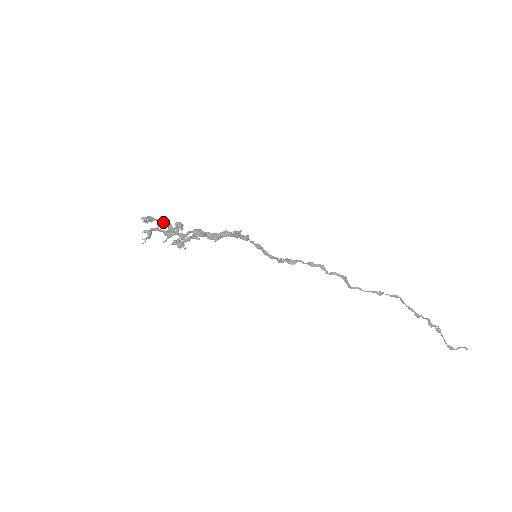
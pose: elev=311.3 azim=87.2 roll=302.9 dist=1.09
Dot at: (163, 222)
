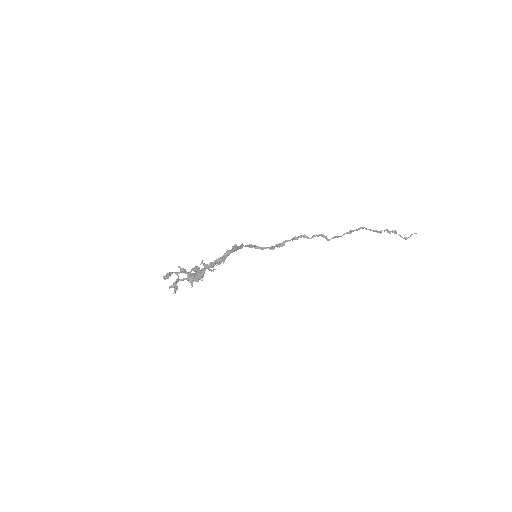
Dot at: (179, 272)
